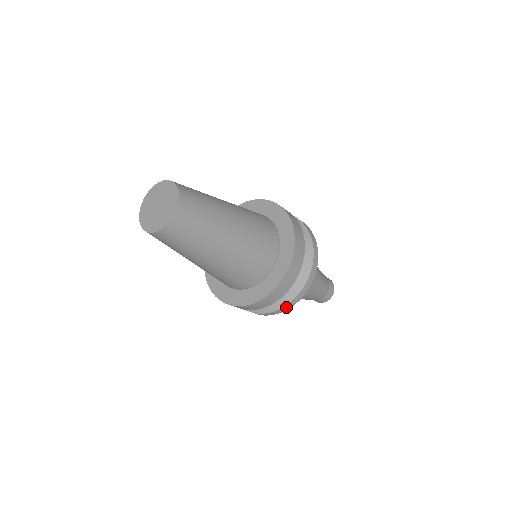
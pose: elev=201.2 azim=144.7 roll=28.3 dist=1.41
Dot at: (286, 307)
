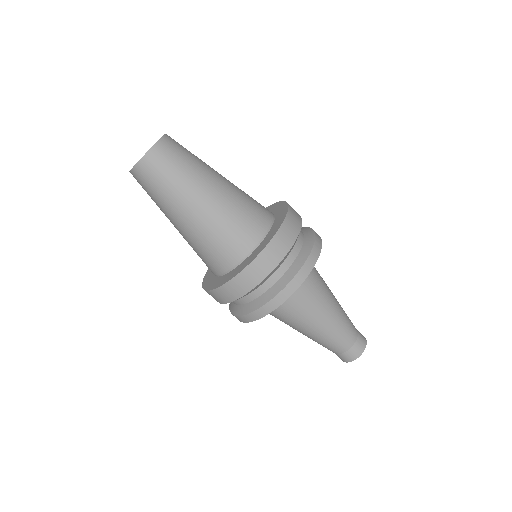
Dot at: (318, 240)
